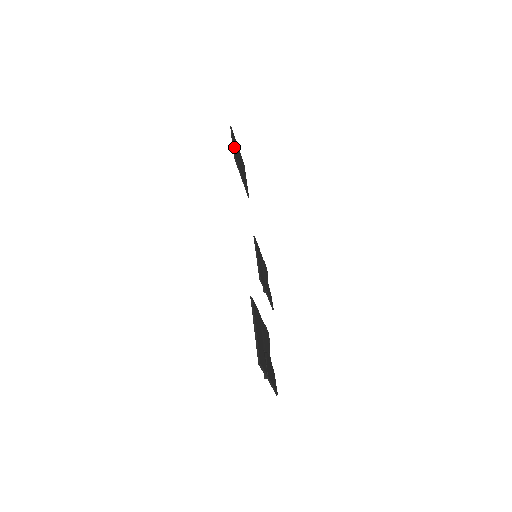
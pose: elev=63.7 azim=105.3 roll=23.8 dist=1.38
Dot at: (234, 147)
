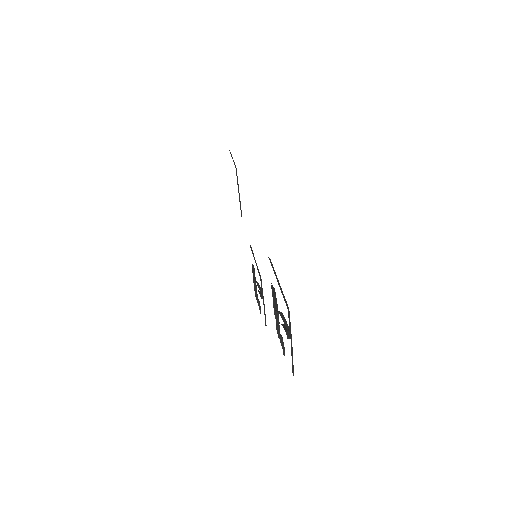
Dot at: occluded
